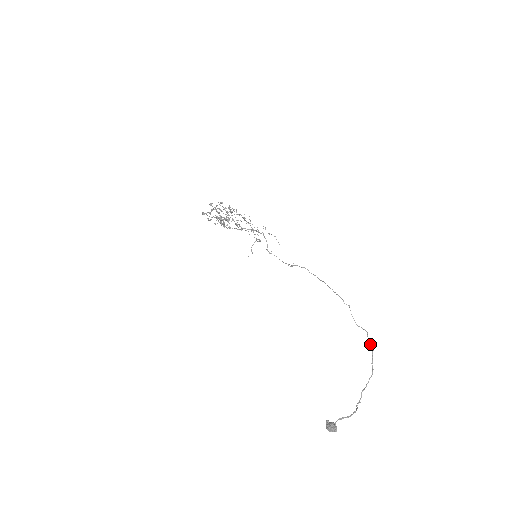
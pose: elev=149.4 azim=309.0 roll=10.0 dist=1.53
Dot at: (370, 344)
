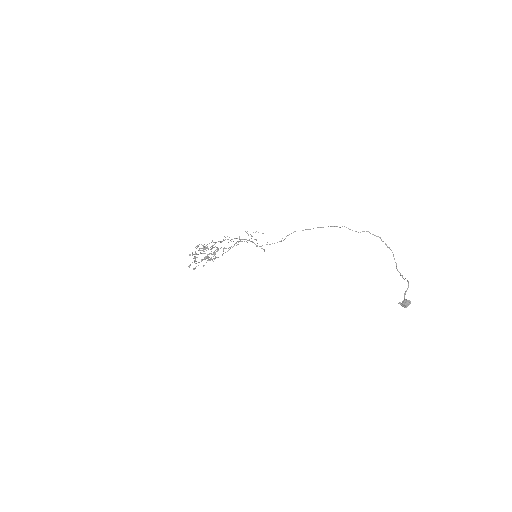
Dot at: (376, 236)
